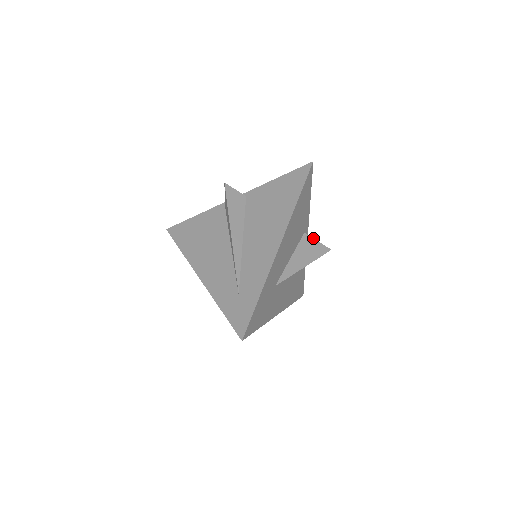
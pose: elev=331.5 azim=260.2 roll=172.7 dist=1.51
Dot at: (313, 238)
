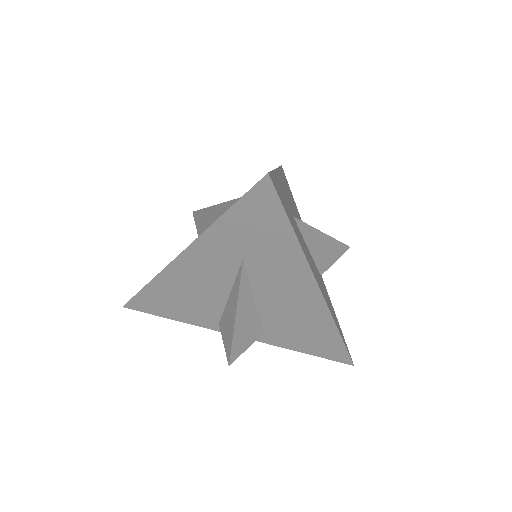
Dot at: occluded
